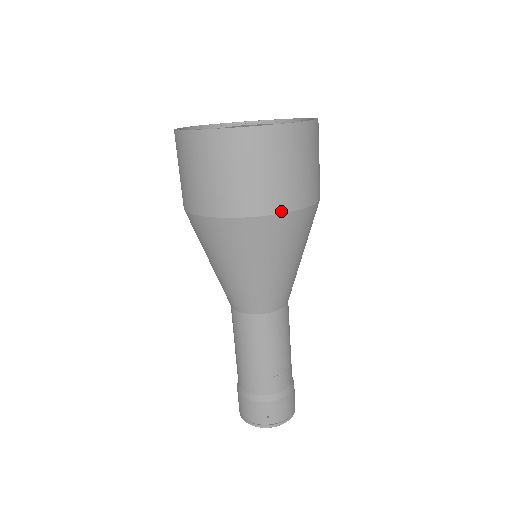
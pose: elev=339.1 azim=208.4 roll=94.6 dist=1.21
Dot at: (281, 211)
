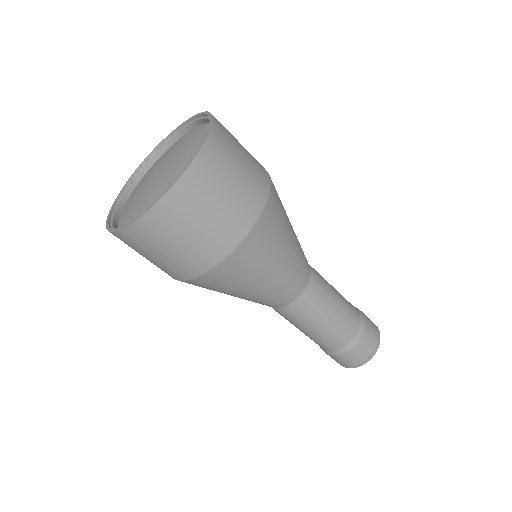
Dot at: (225, 255)
